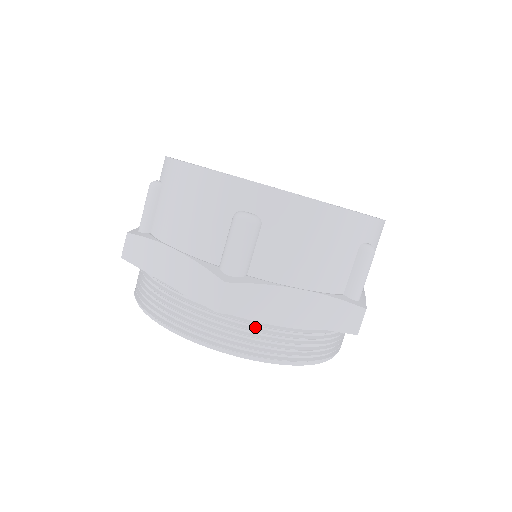
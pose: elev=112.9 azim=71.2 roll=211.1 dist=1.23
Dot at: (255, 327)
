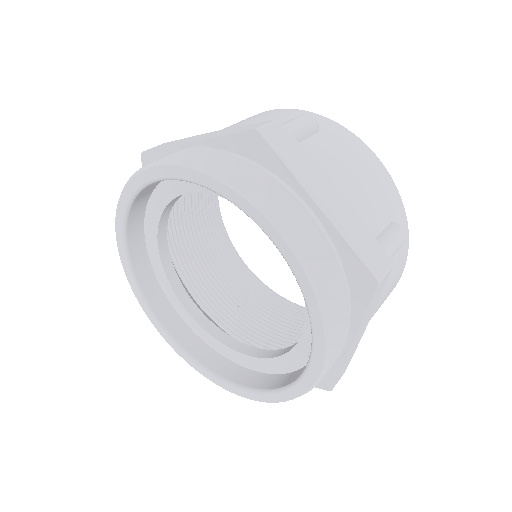
Dot at: (276, 187)
